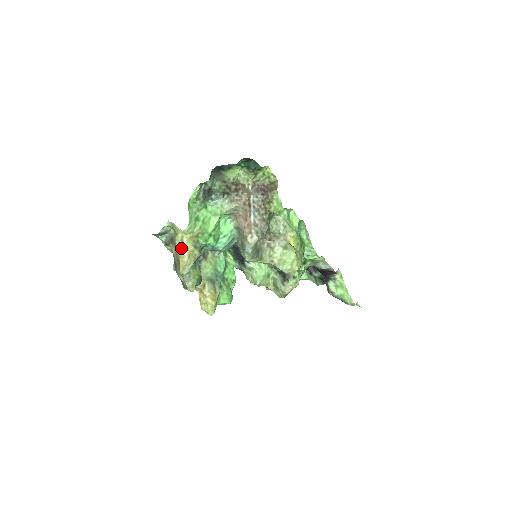
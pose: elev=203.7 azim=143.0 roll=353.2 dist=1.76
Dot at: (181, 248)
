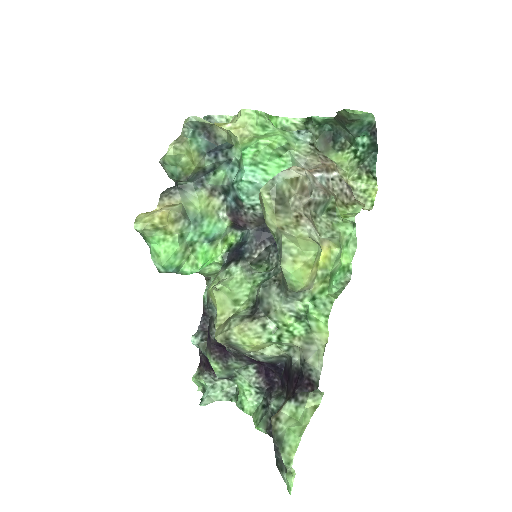
Dot at: occluded
